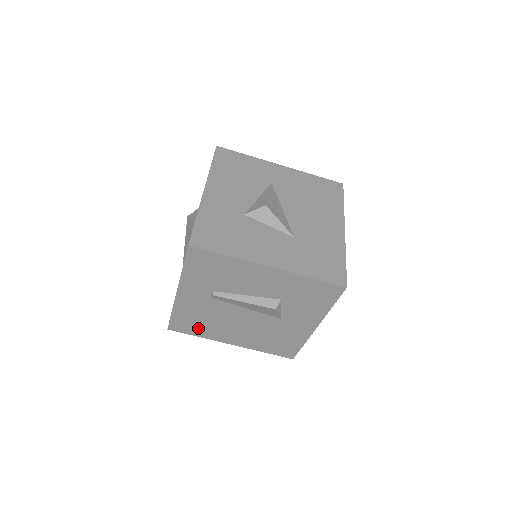
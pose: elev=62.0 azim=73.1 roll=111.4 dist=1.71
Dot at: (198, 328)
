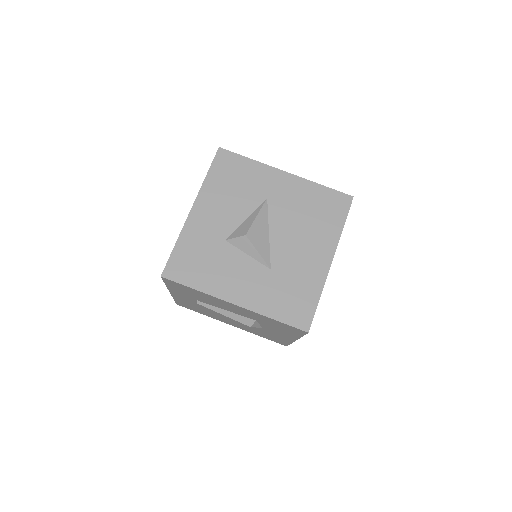
Dot at: (199, 311)
